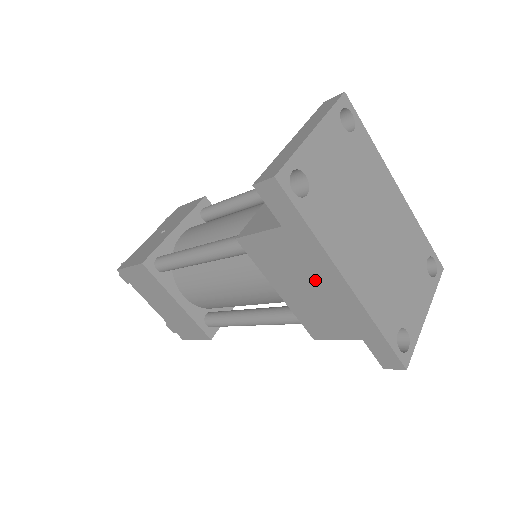
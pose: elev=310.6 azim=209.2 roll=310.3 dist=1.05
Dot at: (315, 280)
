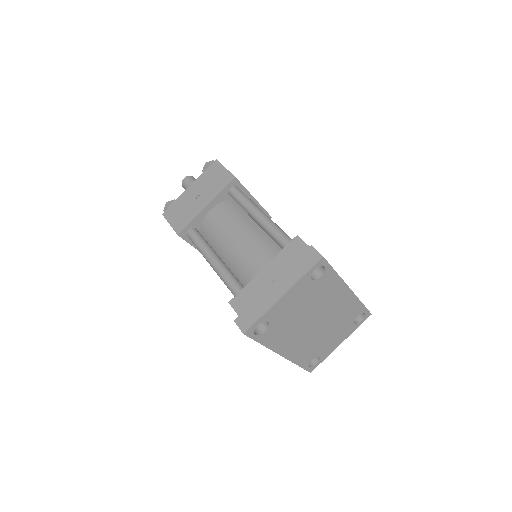
Dot at: occluded
